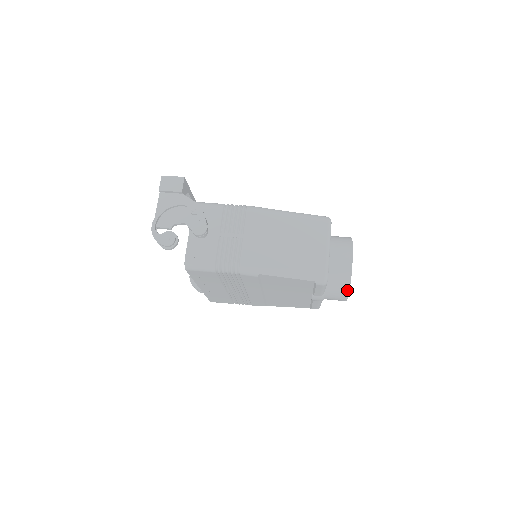
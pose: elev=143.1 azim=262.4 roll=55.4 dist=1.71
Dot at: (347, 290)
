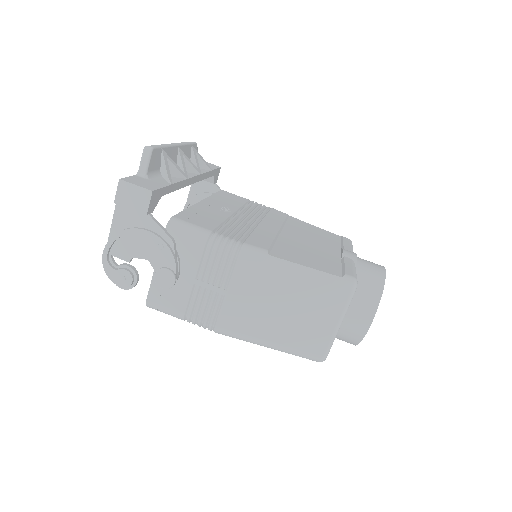
Dot at: (354, 344)
